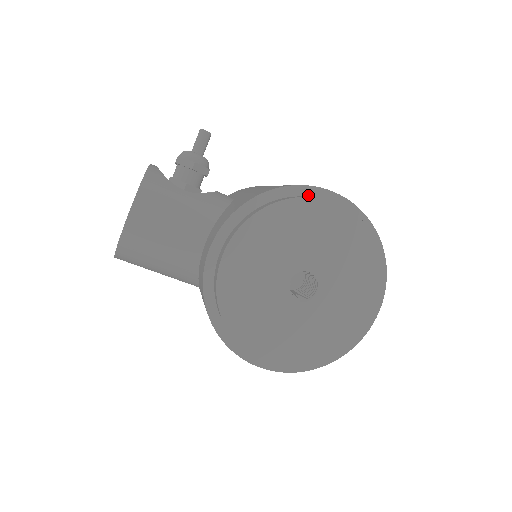
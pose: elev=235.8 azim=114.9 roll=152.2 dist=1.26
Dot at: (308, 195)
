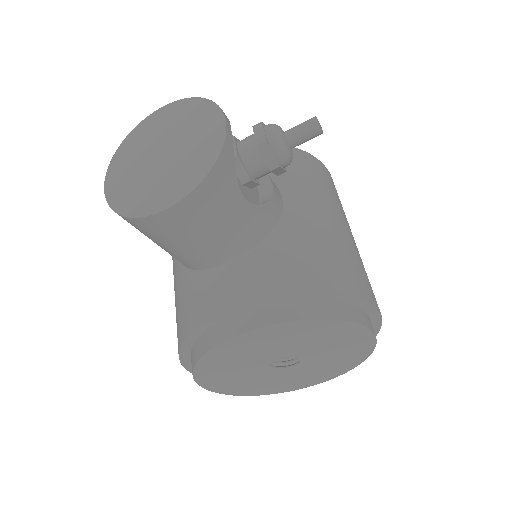
Dot at: (358, 305)
